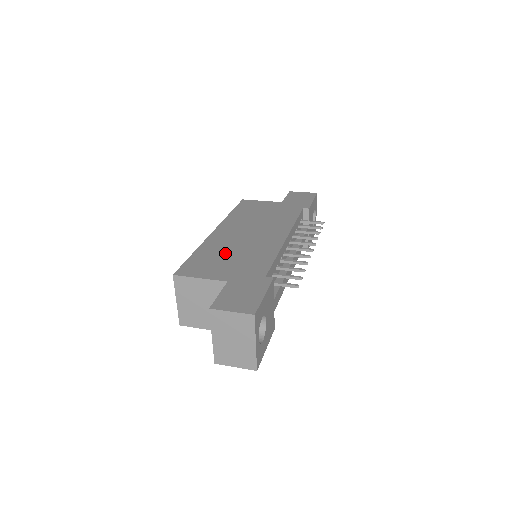
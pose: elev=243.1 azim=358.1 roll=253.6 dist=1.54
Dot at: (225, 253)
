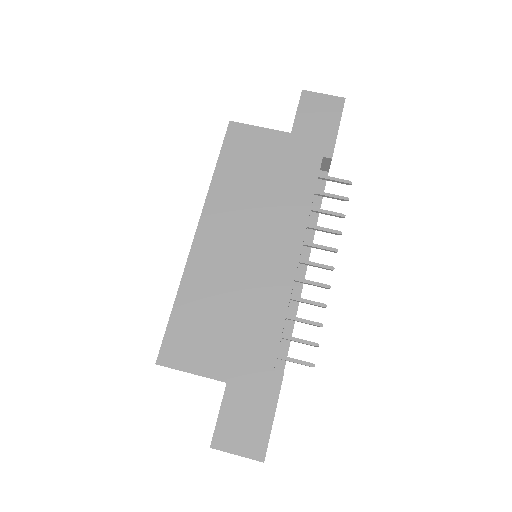
Dot at: (217, 305)
